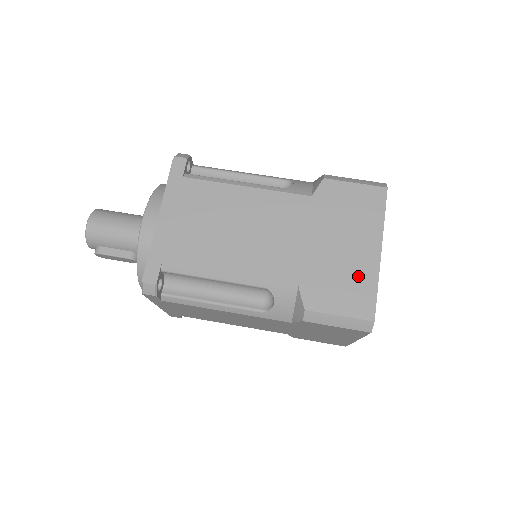
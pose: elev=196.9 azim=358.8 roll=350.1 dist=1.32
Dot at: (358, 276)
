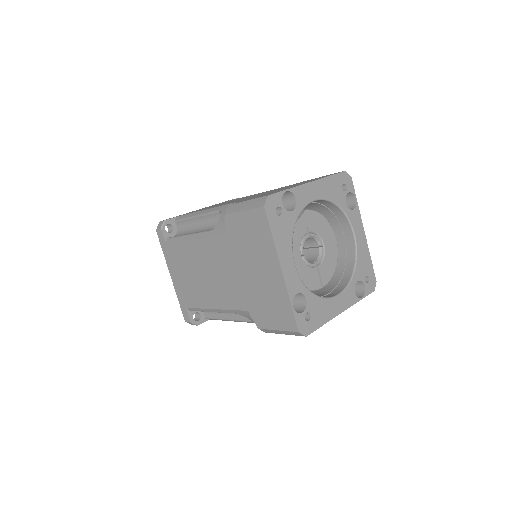
Dot at: (276, 296)
